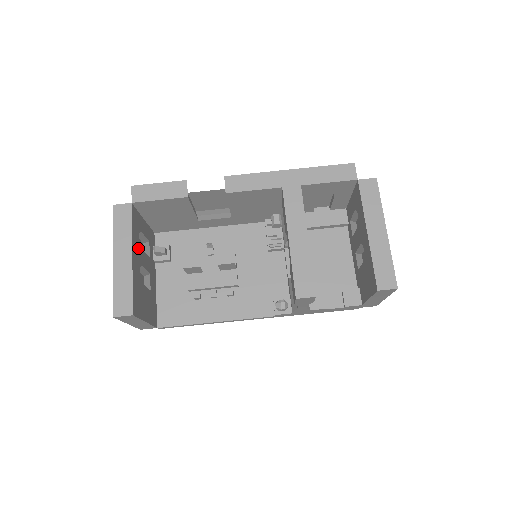
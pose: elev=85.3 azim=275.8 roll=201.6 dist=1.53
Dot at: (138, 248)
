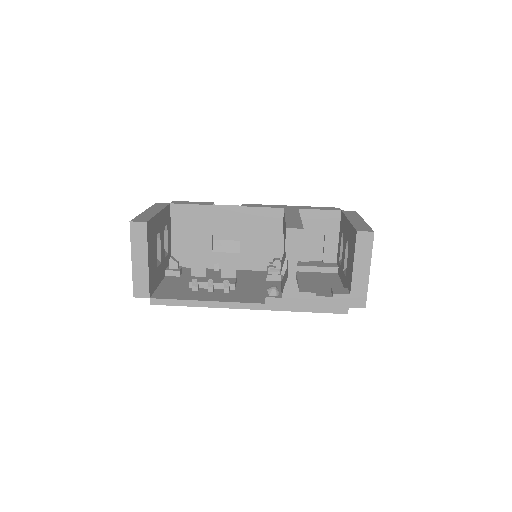
Dot at: (163, 226)
